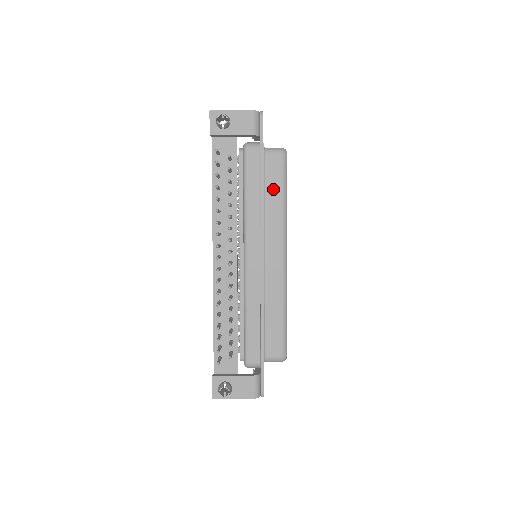
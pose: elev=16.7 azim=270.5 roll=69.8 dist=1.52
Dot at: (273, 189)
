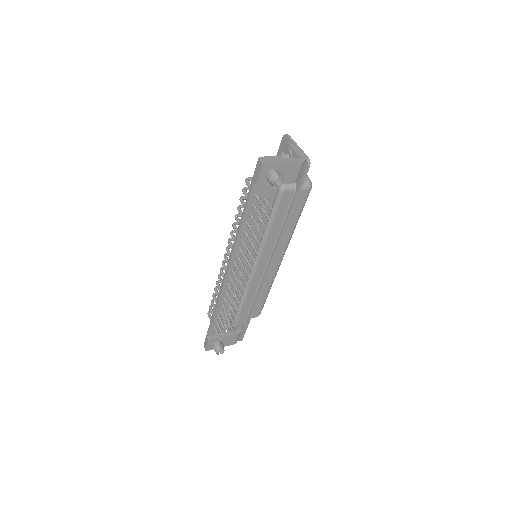
Dot at: (291, 217)
